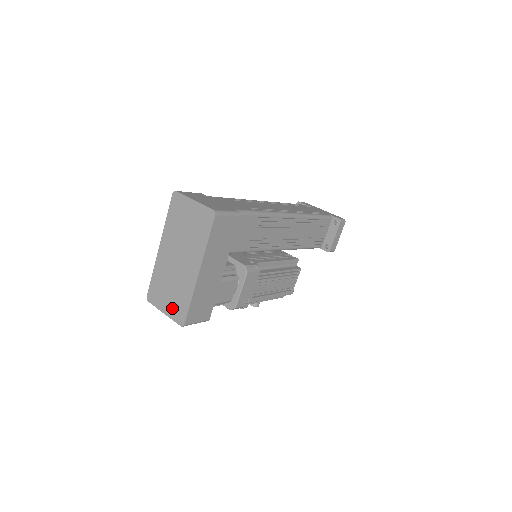
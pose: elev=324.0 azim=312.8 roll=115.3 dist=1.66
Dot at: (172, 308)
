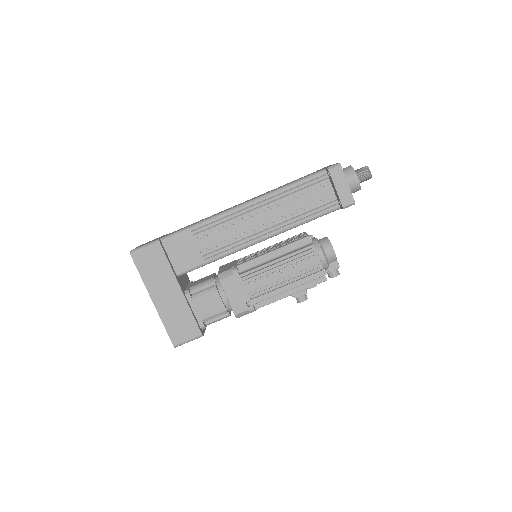
Dot at: occluded
